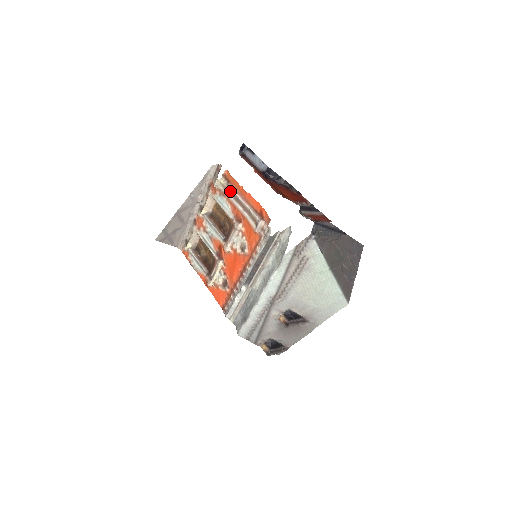
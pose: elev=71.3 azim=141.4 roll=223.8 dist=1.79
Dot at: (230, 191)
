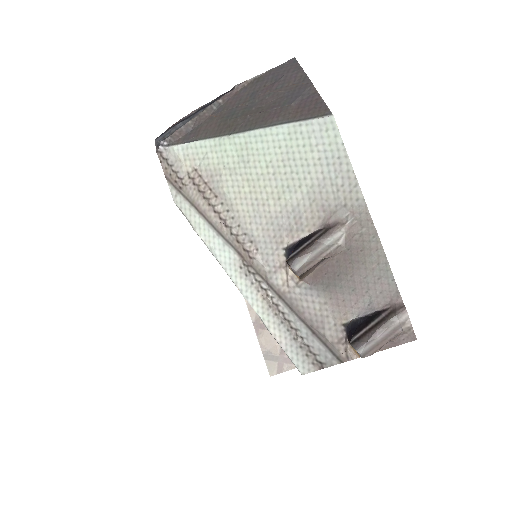
Dot at: occluded
